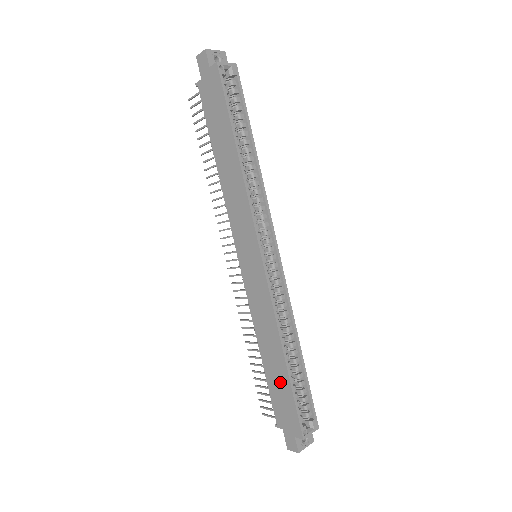
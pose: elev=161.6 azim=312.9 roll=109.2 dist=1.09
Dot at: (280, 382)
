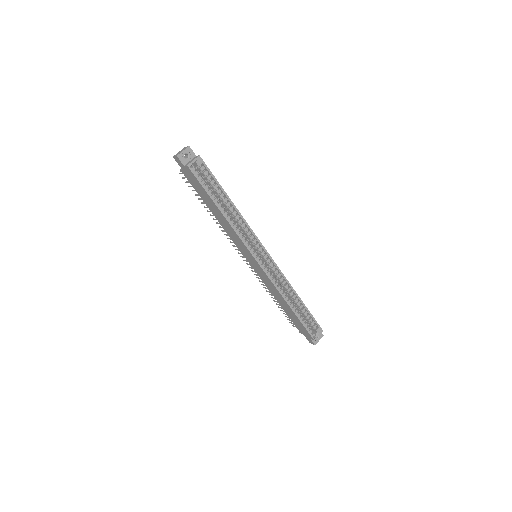
Dot at: (293, 316)
